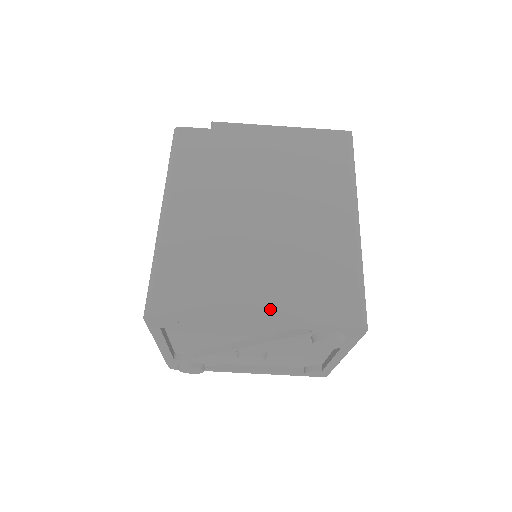
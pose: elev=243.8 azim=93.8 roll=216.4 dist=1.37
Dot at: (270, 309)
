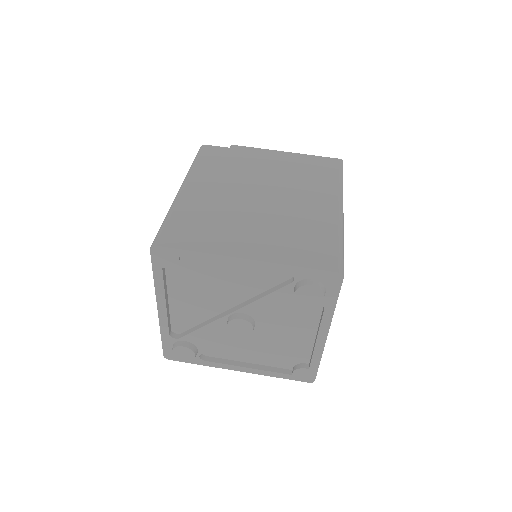
Dot at: (258, 252)
